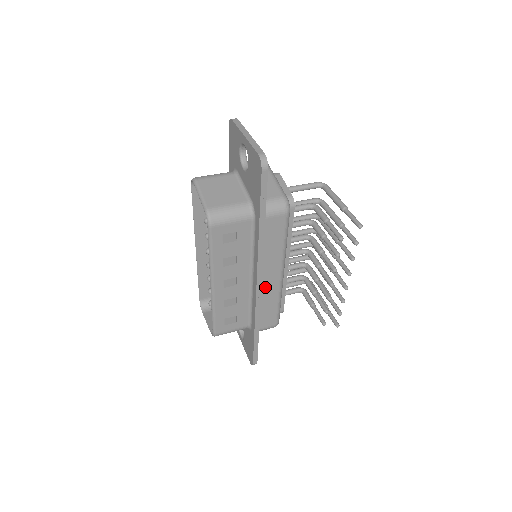
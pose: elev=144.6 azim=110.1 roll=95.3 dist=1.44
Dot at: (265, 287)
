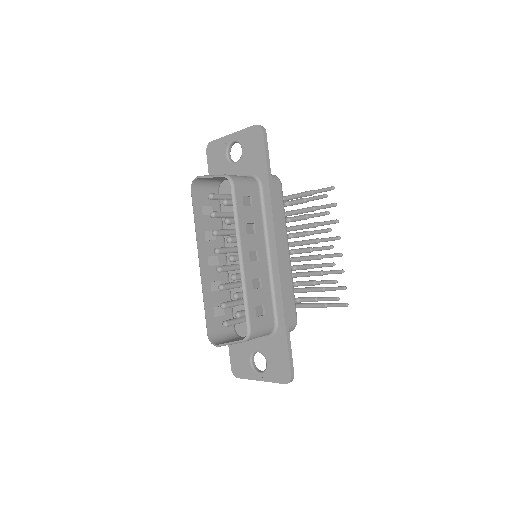
Dot at: occluded
